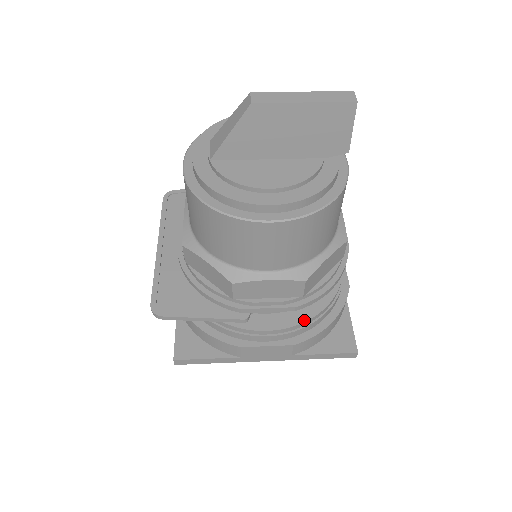
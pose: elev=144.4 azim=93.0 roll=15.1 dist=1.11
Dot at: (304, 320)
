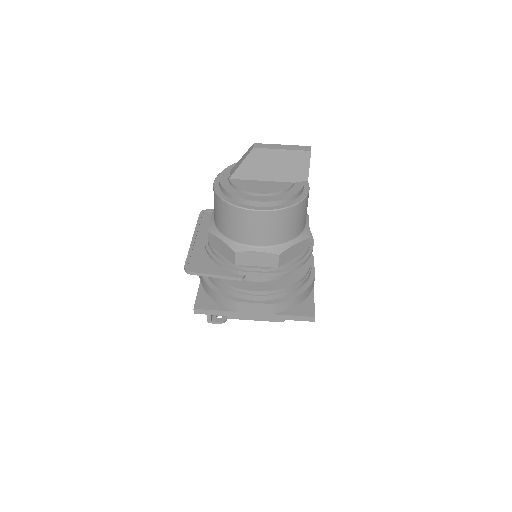
Dot at: (280, 288)
